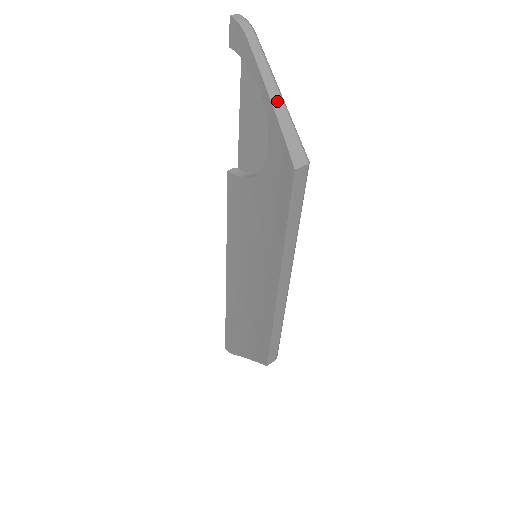
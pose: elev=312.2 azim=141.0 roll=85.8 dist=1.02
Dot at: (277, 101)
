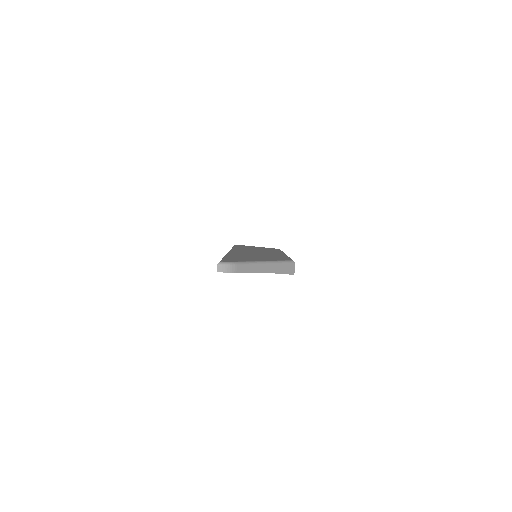
Dot at: (267, 269)
